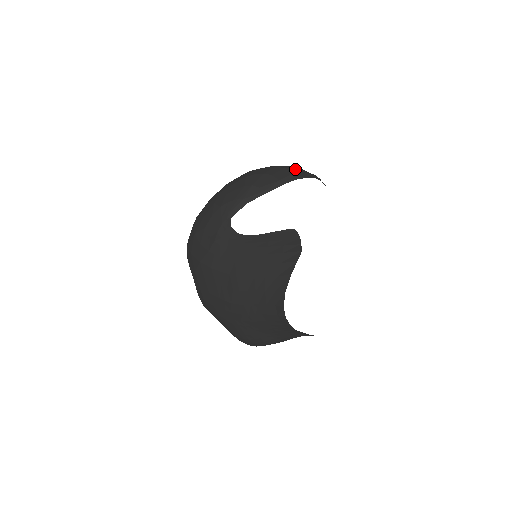
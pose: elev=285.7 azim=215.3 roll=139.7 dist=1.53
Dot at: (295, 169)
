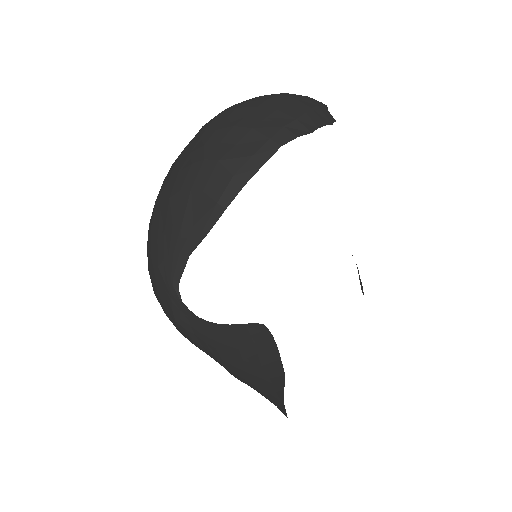
Dot at: (240, 144)
